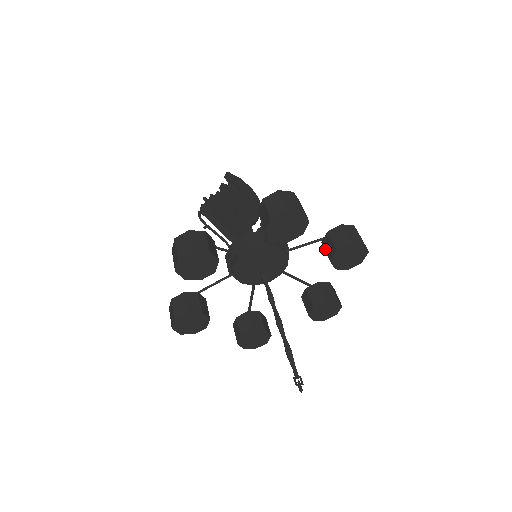
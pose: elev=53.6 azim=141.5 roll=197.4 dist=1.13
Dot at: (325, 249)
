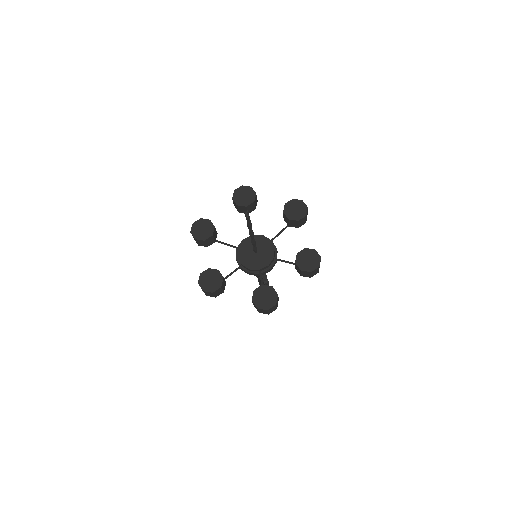
Dot at: occluded
